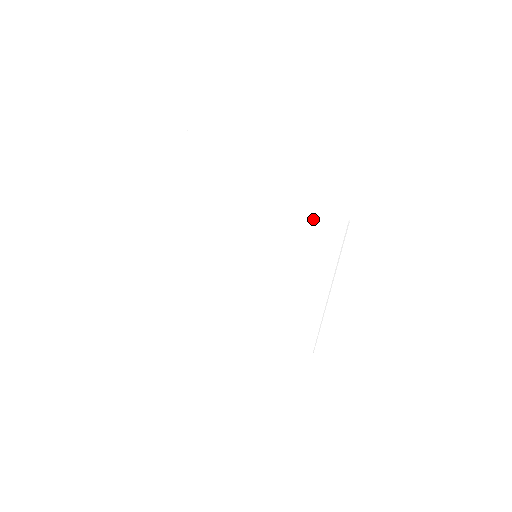
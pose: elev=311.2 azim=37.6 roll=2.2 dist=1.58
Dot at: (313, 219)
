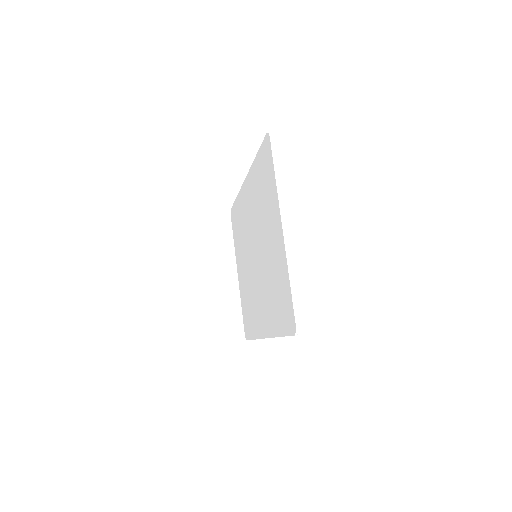
Dot at: (284, 300)
